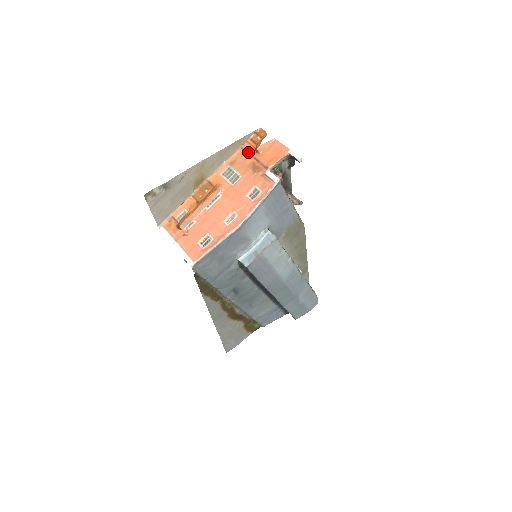
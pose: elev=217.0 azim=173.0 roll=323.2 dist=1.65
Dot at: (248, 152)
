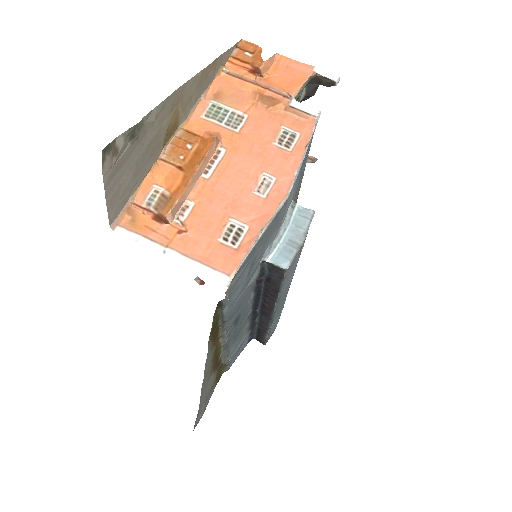
Dot at: (241, 76)
